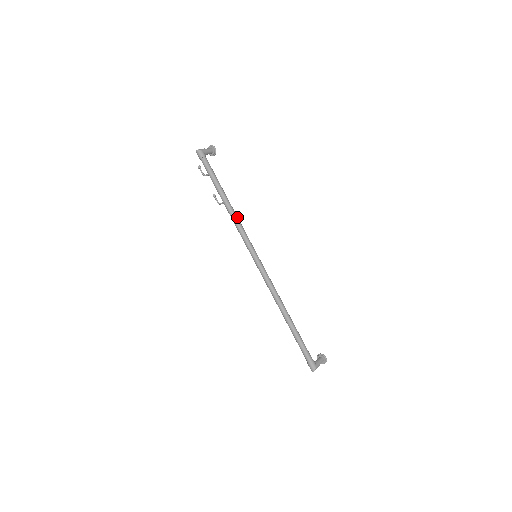
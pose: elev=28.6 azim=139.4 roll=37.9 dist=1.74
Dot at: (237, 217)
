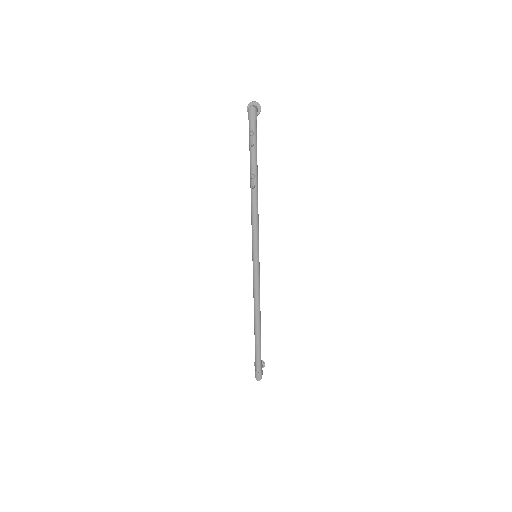
Dot at: occluded
